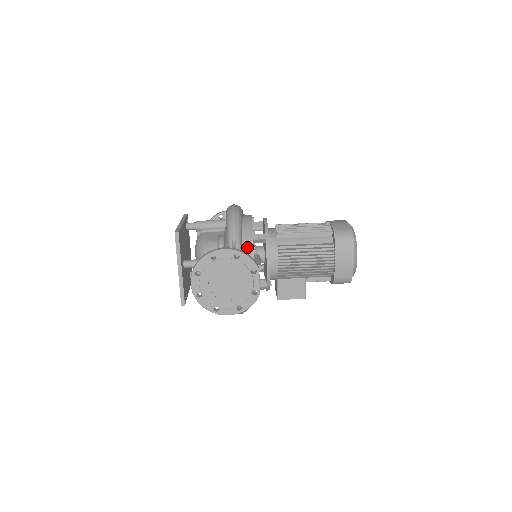
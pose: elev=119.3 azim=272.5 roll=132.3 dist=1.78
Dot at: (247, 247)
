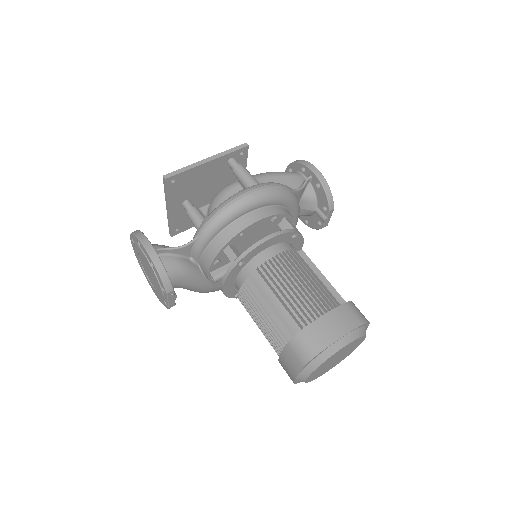
Dot at: (210, 252)
